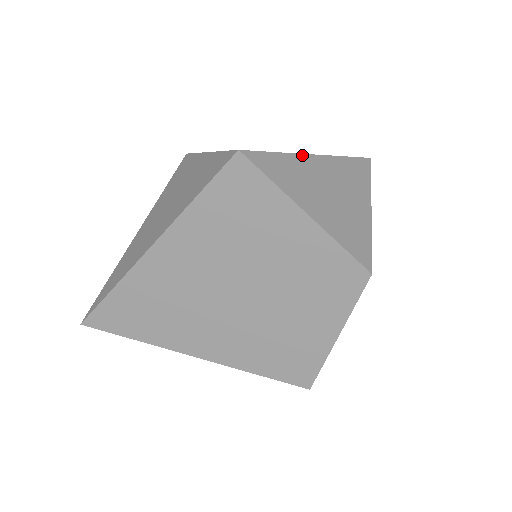
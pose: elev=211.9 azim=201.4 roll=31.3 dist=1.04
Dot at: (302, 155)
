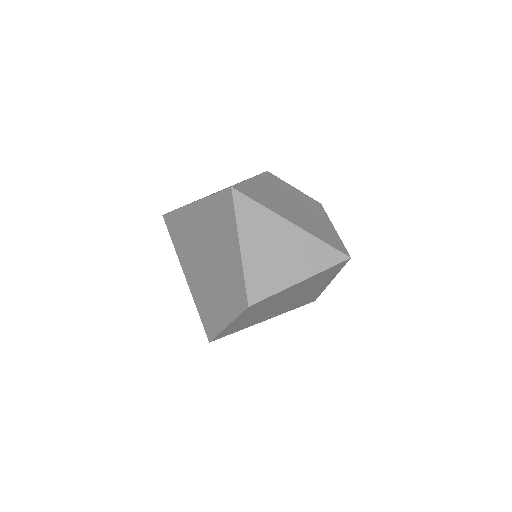
Dot at: (280, 217)
